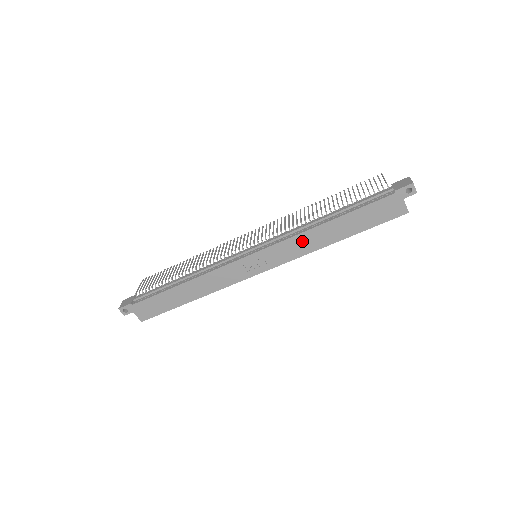
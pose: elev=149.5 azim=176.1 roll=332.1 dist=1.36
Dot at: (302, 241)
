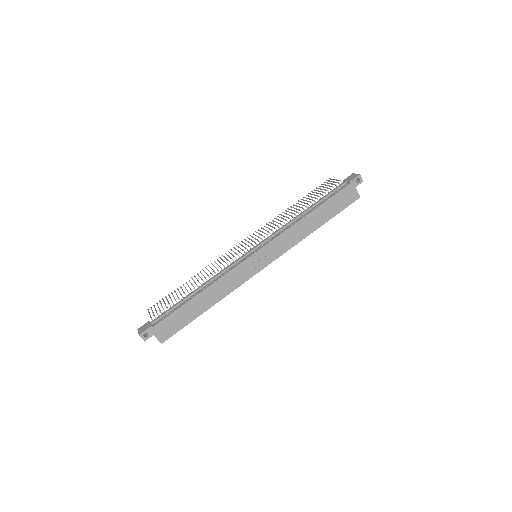
Dot at: (293, 233)
